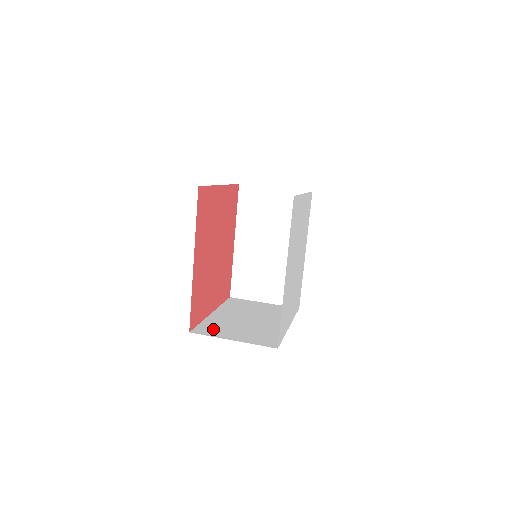
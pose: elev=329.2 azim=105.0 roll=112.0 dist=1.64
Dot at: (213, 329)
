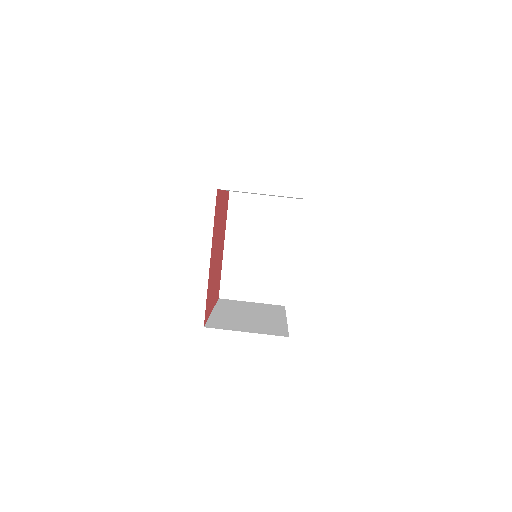
Dot at: (223, 324)
